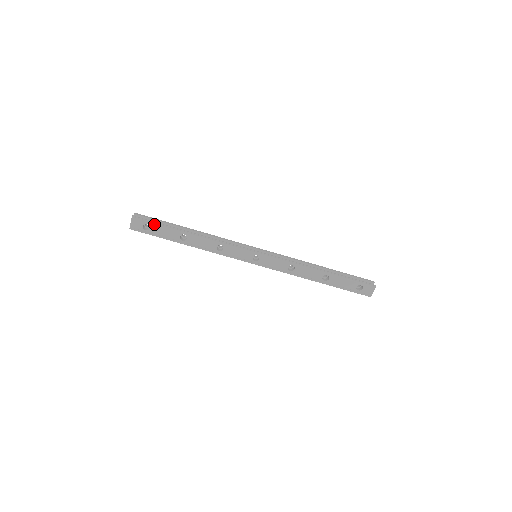
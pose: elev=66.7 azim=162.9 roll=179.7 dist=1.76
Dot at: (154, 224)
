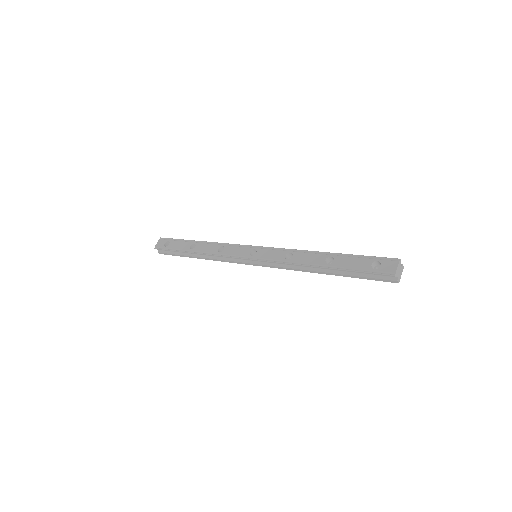
Dot at: (174, 240)
